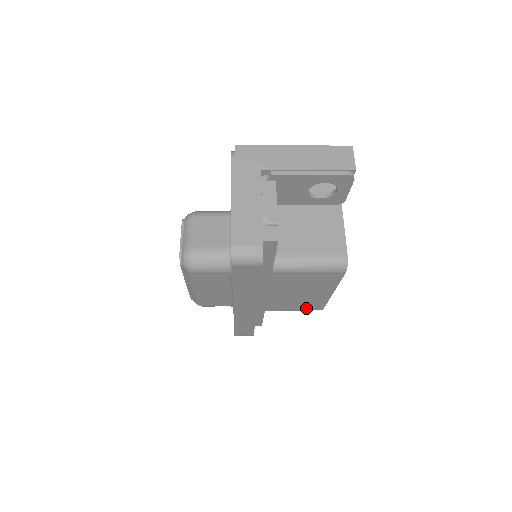
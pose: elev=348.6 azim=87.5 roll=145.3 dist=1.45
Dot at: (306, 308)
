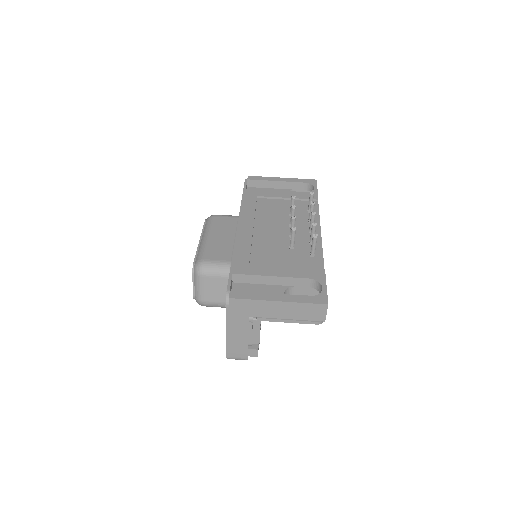
Dot at: occluded
